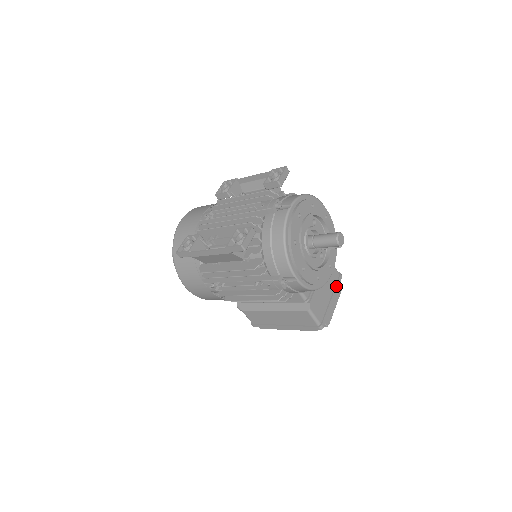
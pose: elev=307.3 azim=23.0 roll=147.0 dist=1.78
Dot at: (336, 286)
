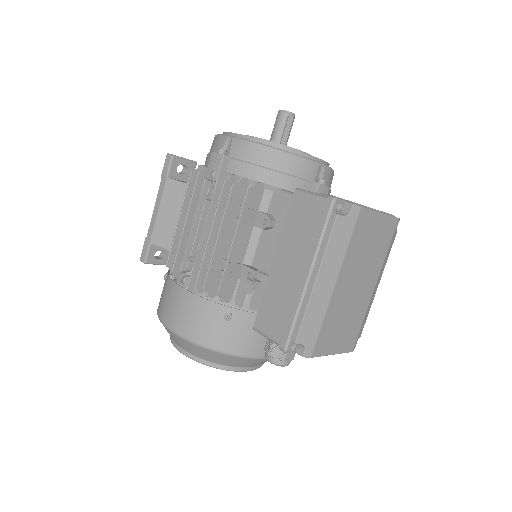
Dot at: occluded
